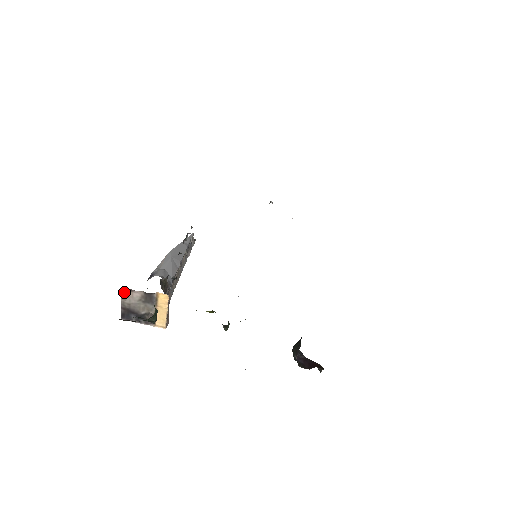
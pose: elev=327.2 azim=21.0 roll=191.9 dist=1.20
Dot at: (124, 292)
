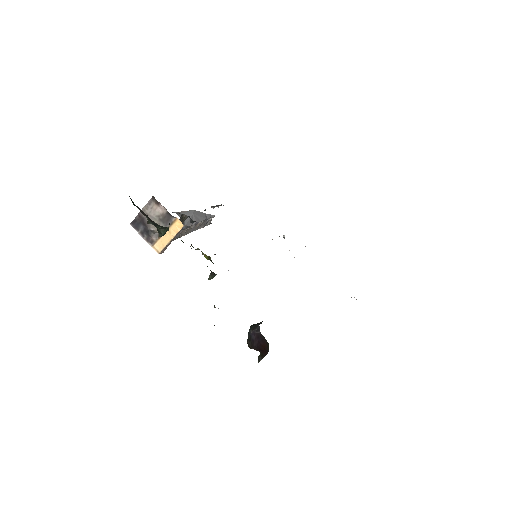
Dot at: (152, 202)
